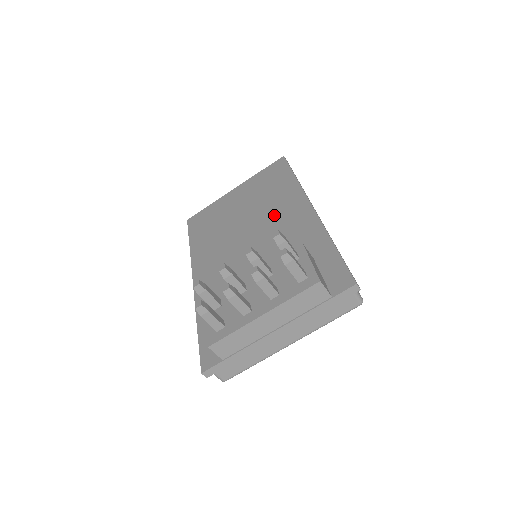
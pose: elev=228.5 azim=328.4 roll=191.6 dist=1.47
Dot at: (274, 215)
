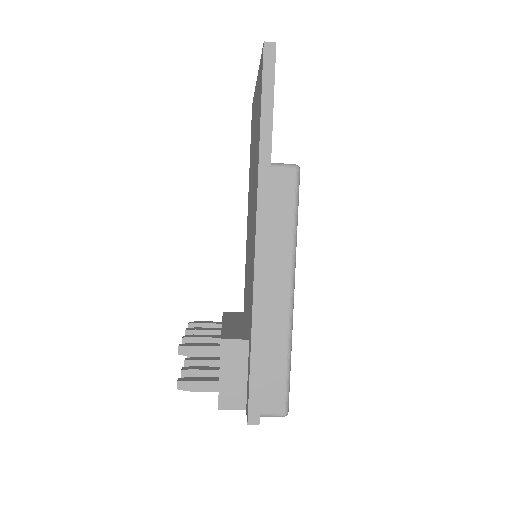
Dot at: (253, 208)
